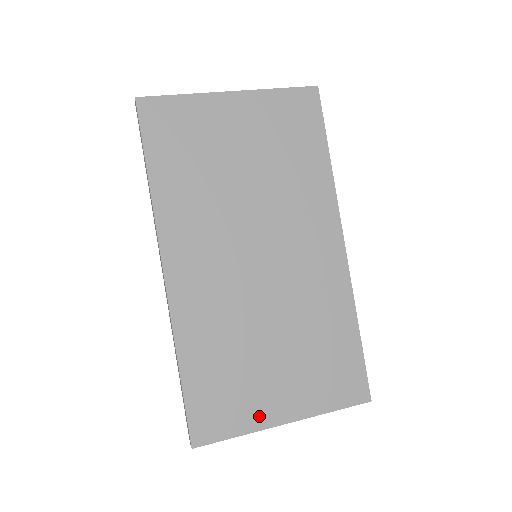
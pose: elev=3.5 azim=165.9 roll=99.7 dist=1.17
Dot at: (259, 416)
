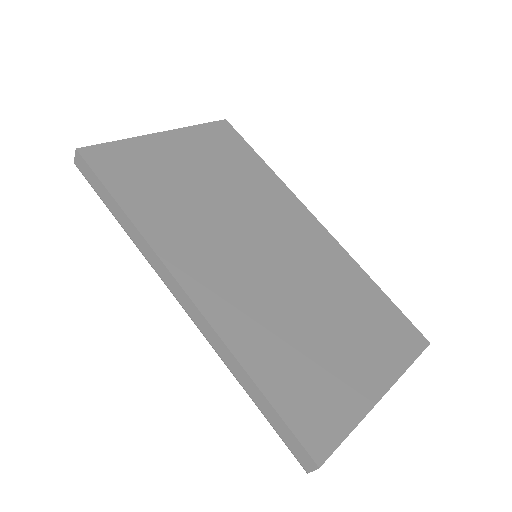
Dot at: (357, 399)
